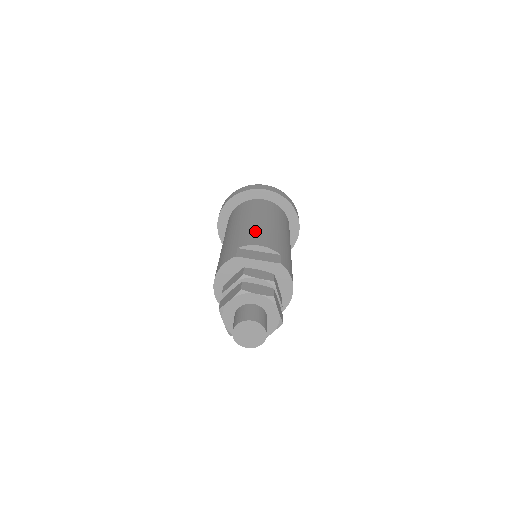
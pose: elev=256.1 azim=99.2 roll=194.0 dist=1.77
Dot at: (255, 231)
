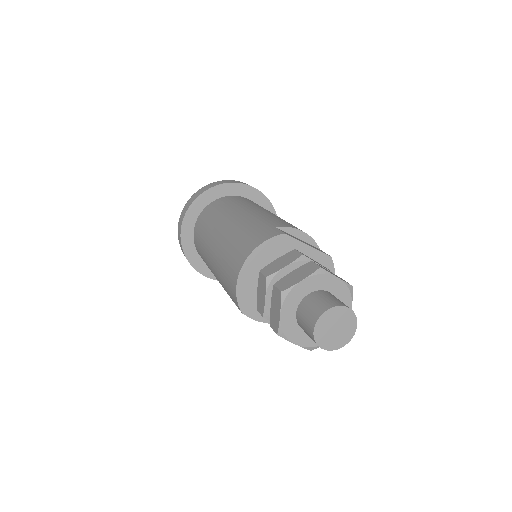
Dot at: occluded
